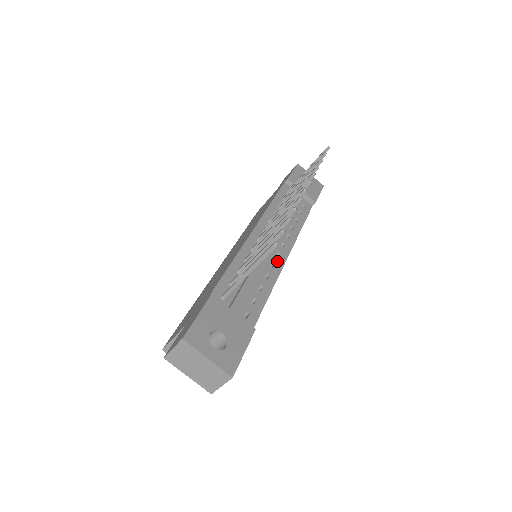
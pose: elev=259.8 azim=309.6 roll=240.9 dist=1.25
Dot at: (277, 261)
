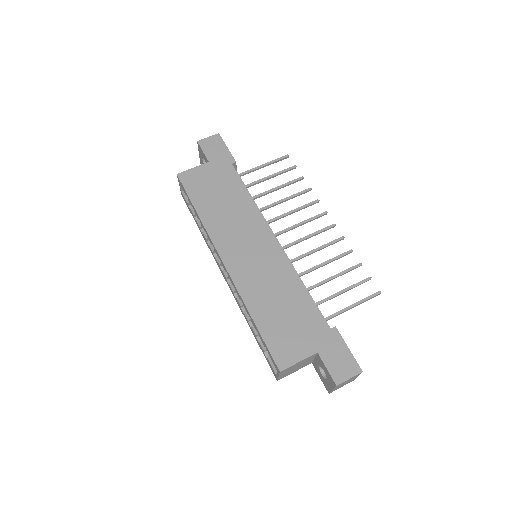
Dot at: occluded
